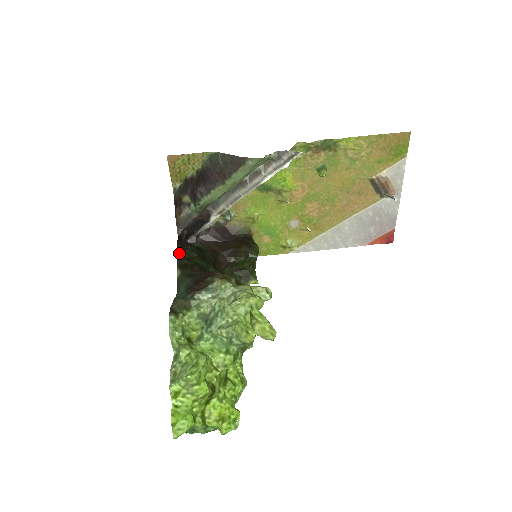
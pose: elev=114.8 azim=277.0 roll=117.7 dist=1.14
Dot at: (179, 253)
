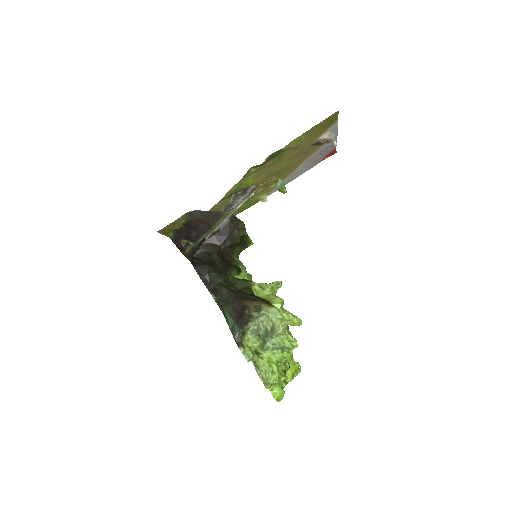
Dot at: (203, 280)
